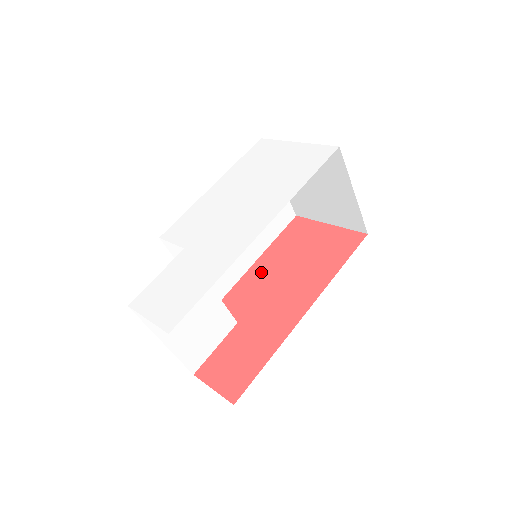
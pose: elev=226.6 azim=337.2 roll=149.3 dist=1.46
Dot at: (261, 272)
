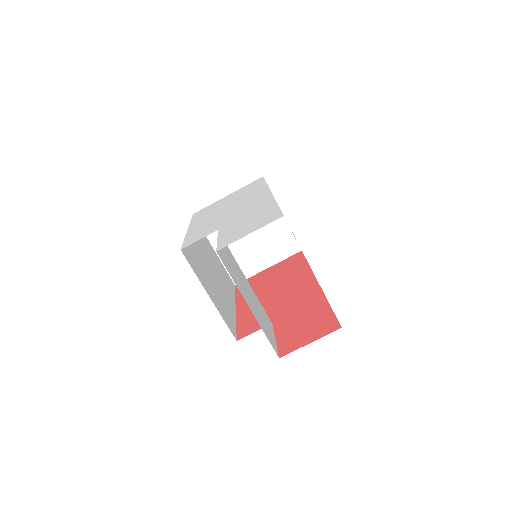
Dot at: occluded
